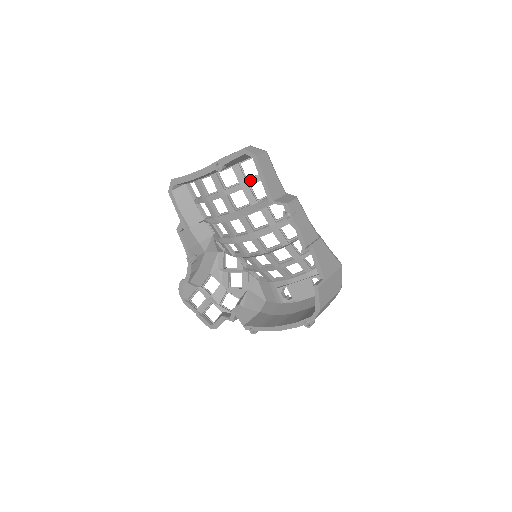
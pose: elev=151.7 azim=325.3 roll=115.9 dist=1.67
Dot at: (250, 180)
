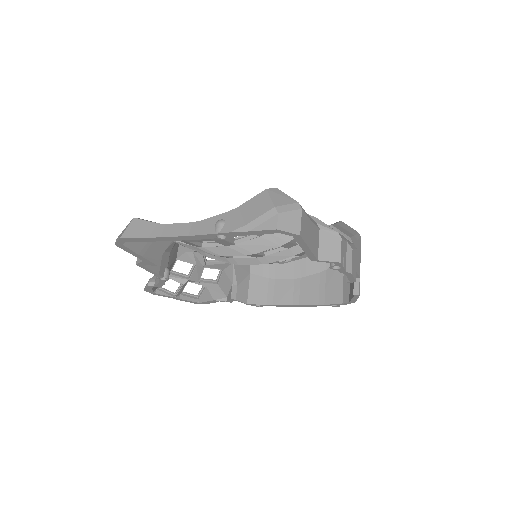
Dot at: occluded
